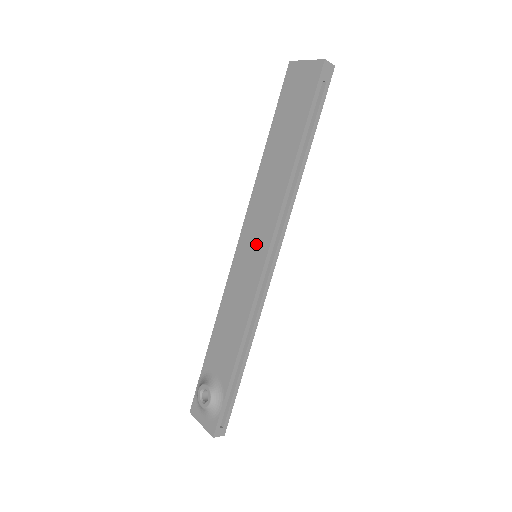
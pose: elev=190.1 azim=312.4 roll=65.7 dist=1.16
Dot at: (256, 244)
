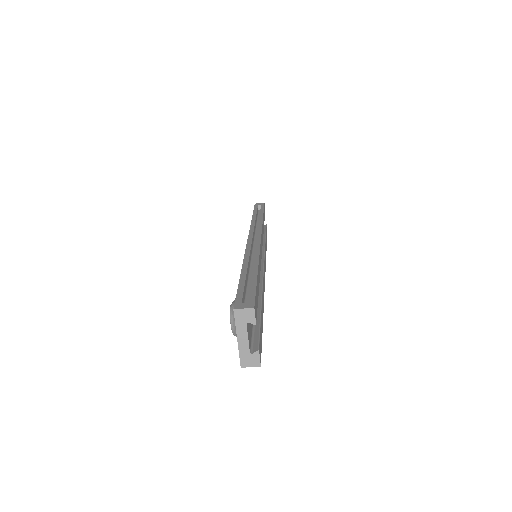
Dot at: occluded
